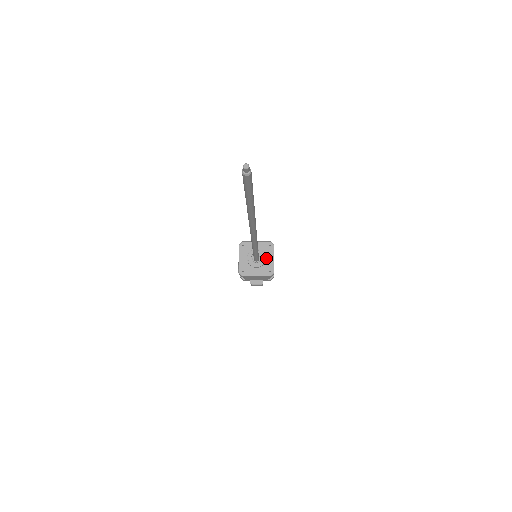
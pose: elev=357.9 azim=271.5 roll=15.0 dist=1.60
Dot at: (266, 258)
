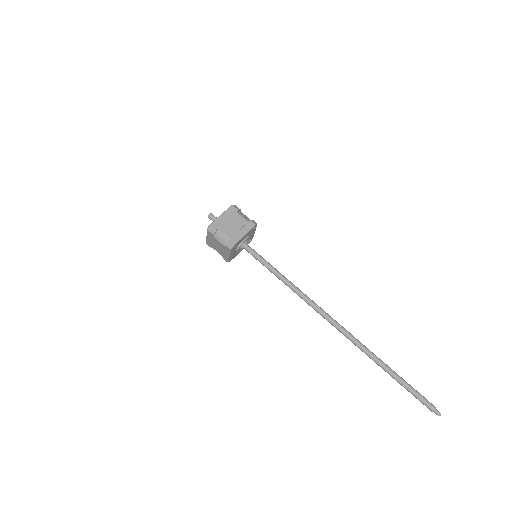
Dot at: (250, 237)
